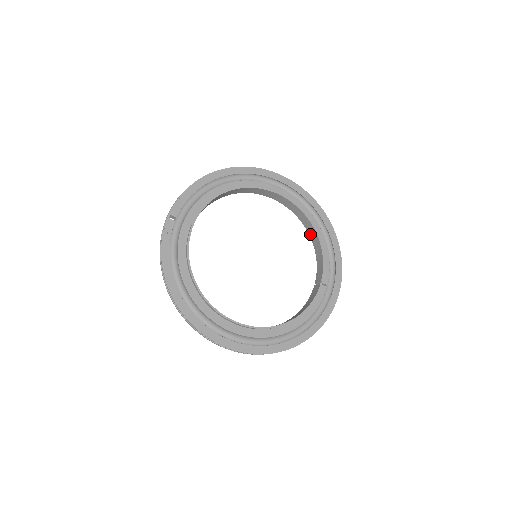
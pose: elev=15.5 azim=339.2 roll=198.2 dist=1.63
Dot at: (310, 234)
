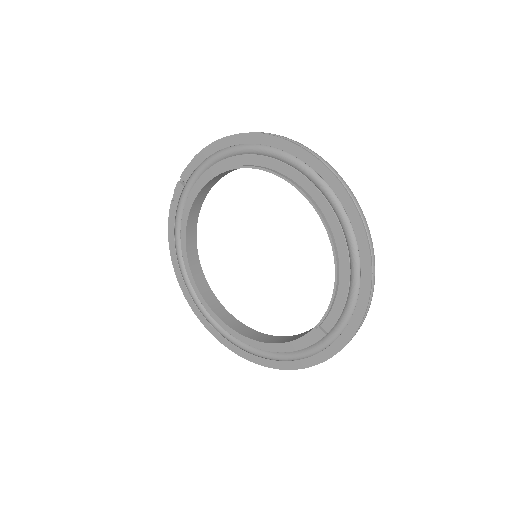
Dot at: occluded
